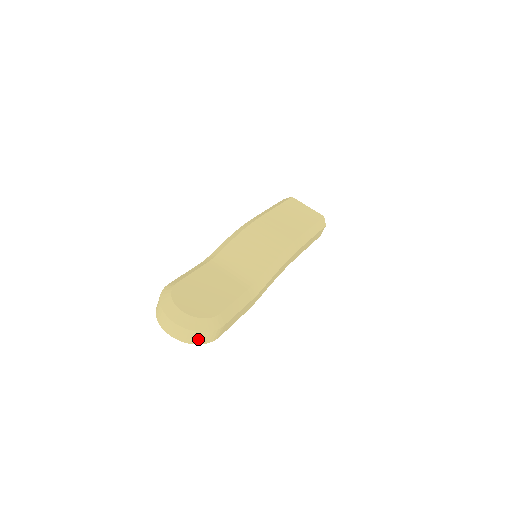
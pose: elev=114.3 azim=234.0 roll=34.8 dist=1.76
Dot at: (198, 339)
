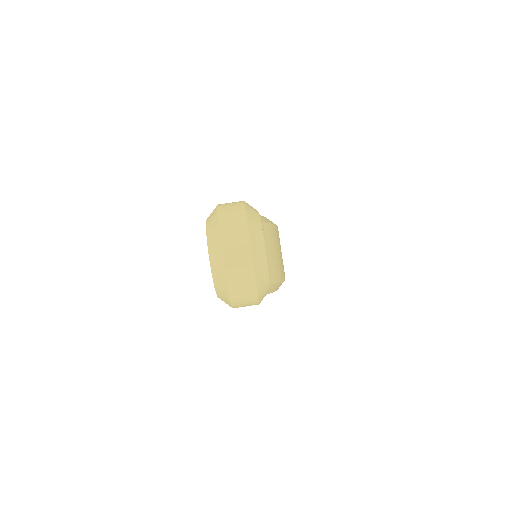
Dot at: (241, 293)
